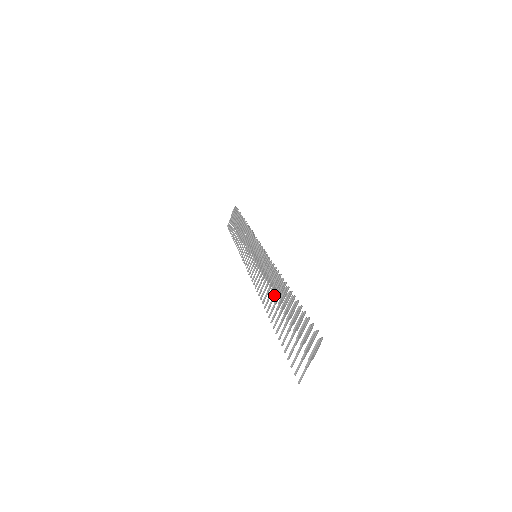
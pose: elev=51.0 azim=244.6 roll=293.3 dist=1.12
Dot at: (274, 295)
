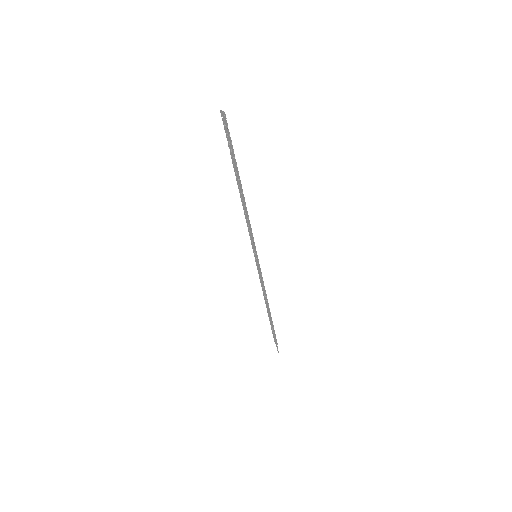
Dot at: occluded
